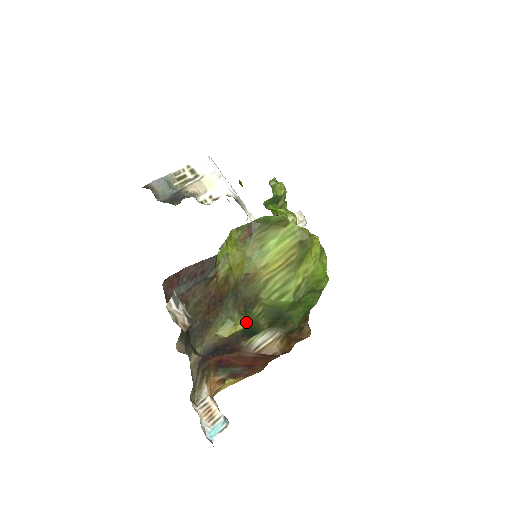
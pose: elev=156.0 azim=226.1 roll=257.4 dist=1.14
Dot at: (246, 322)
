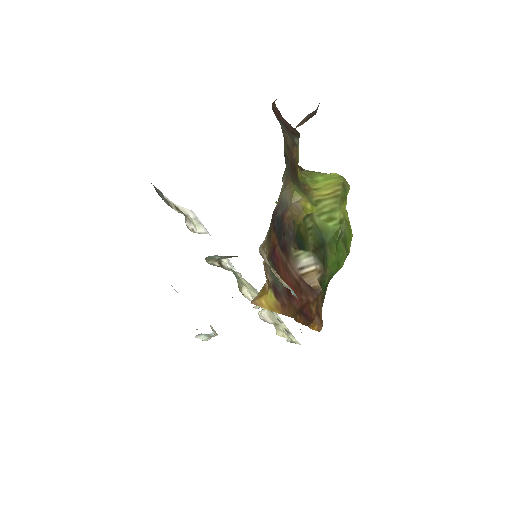
Dot at: (313, 206)
